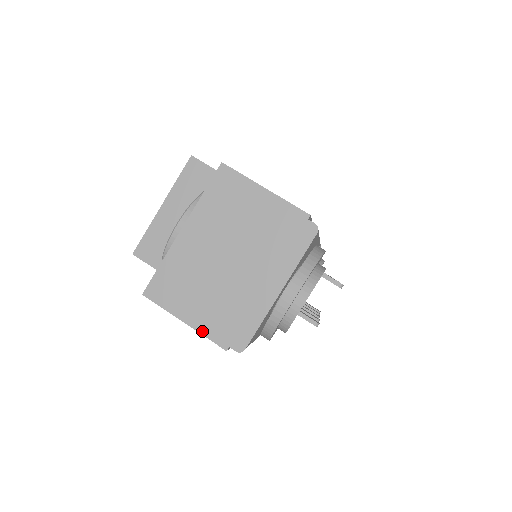
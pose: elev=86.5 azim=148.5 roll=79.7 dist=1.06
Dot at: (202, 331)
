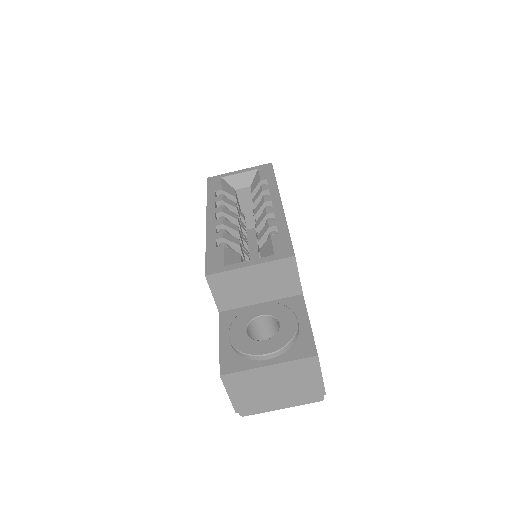
Dot at: (233, 402)
